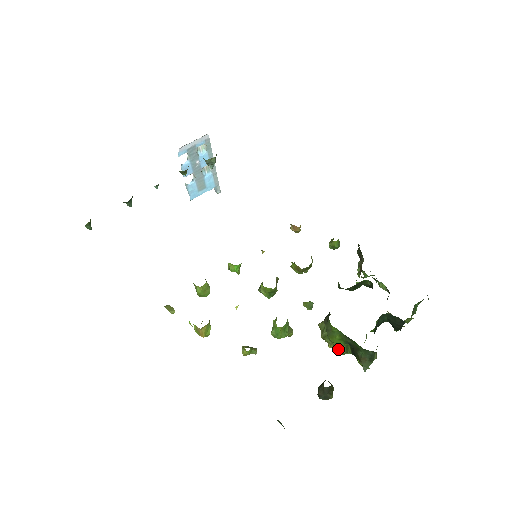
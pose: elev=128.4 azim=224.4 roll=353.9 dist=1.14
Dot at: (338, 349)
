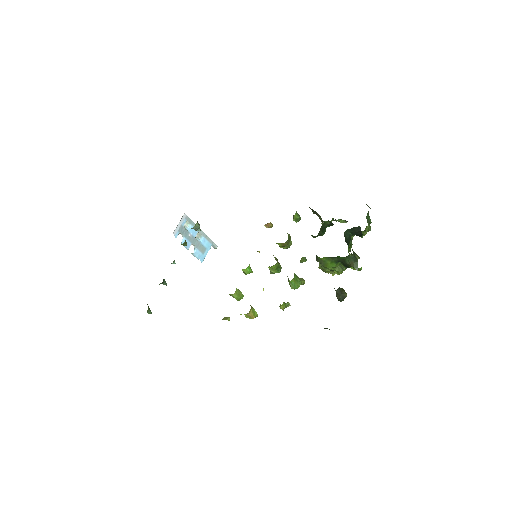
Dot at: (336, 271)
